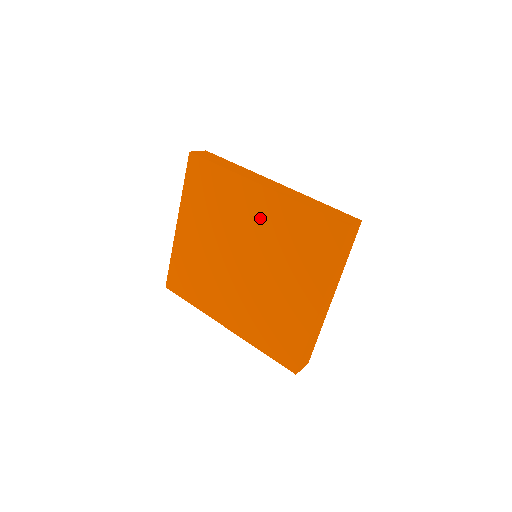
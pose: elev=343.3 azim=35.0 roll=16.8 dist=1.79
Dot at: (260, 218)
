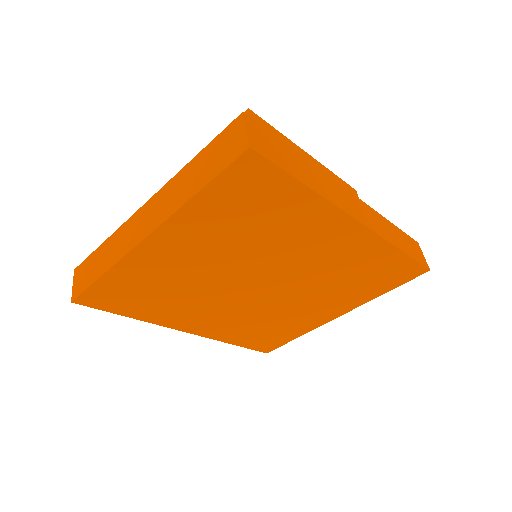
Dot at: (328, 253)
